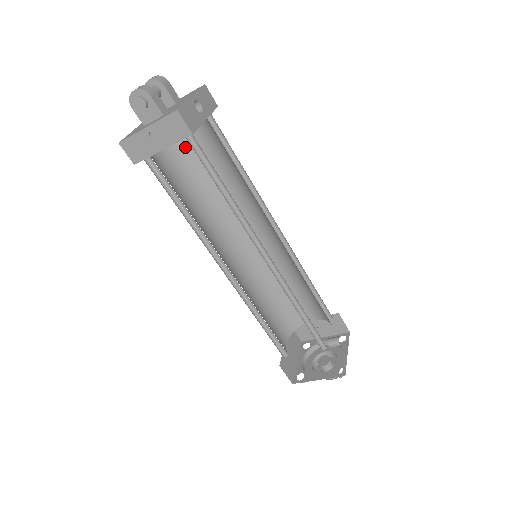
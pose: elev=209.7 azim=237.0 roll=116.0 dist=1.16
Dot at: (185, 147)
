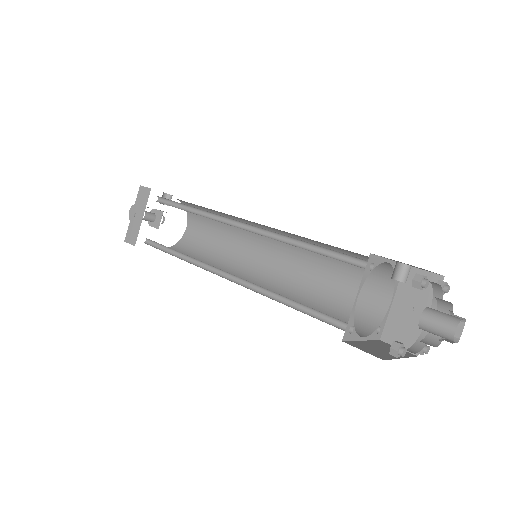
Dot at: (189, 244)
